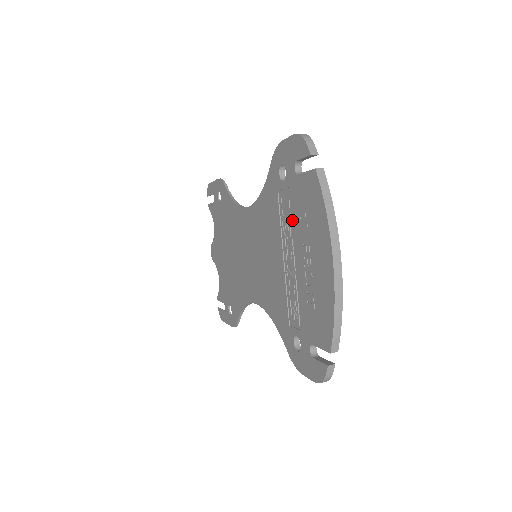
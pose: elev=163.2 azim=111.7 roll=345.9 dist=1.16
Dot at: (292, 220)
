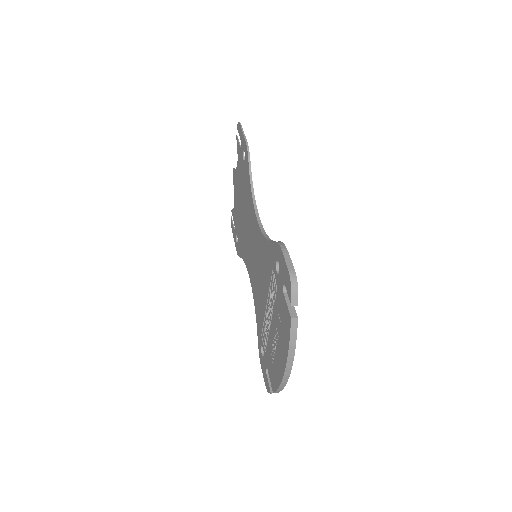
Dot at: (275, 303)
